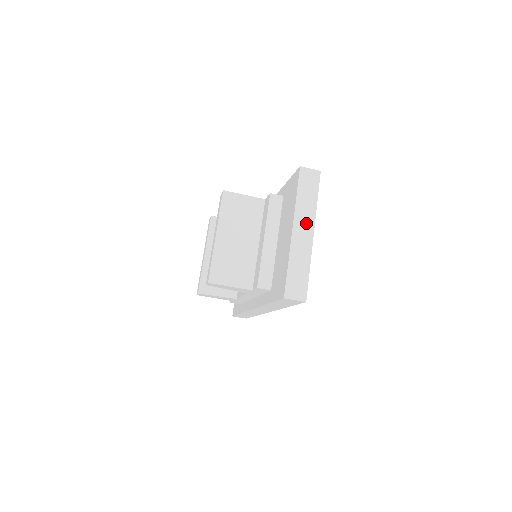
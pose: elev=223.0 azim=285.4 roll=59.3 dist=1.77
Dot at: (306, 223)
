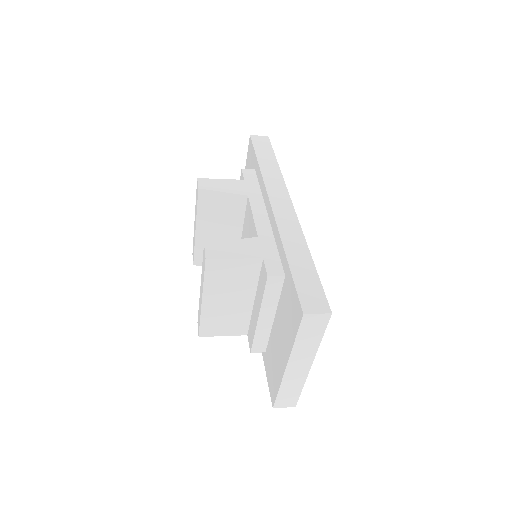
Dot at: (304, 359)
